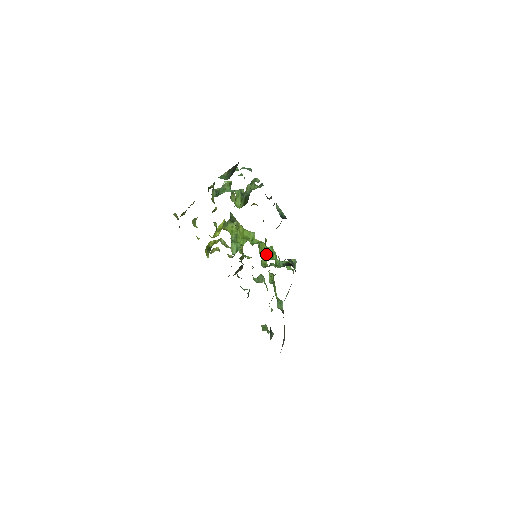
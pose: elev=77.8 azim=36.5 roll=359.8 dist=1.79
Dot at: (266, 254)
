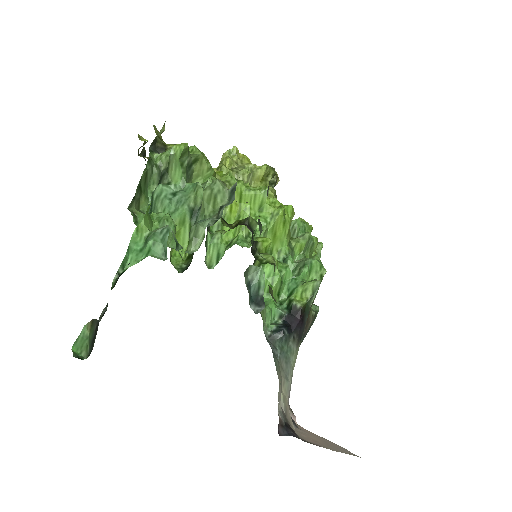
Dot at: occluded
